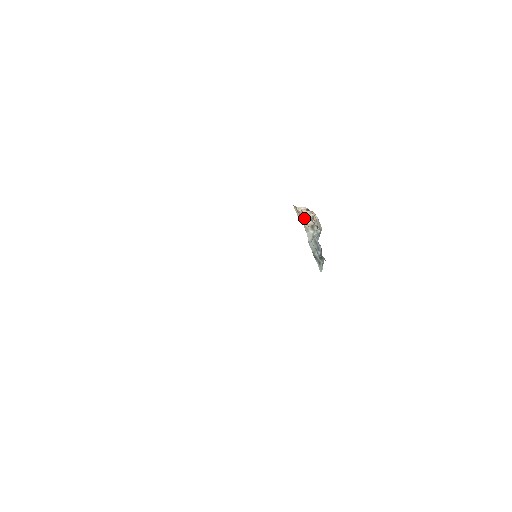
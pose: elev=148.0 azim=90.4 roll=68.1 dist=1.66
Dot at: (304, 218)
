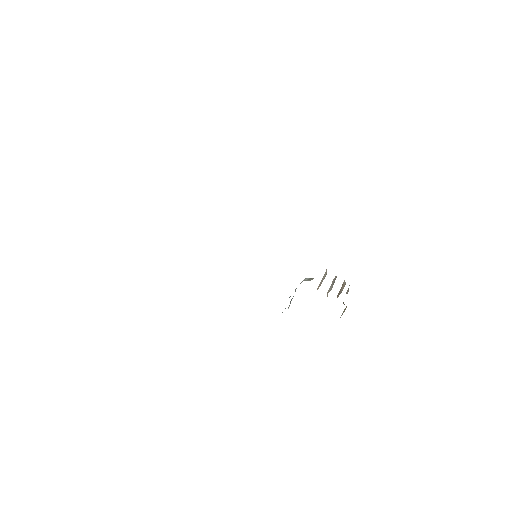
Dot at: (331, 284)
